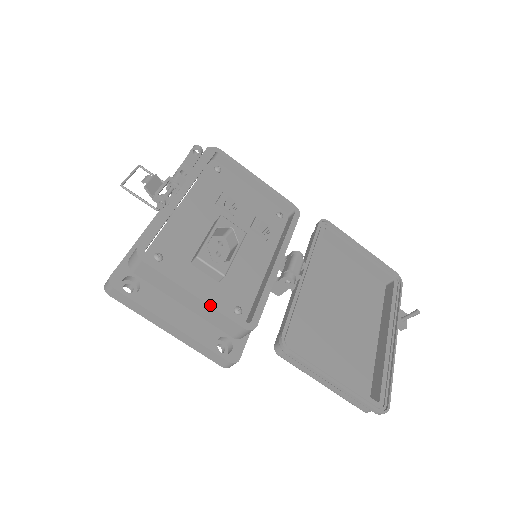
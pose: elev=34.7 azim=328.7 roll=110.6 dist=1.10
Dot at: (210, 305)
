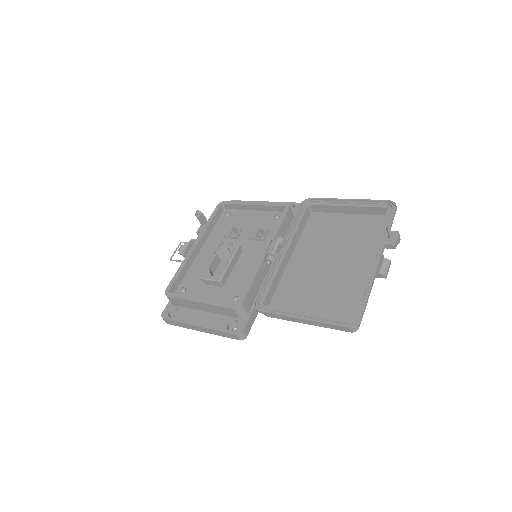
Dot at: (208, 304)
